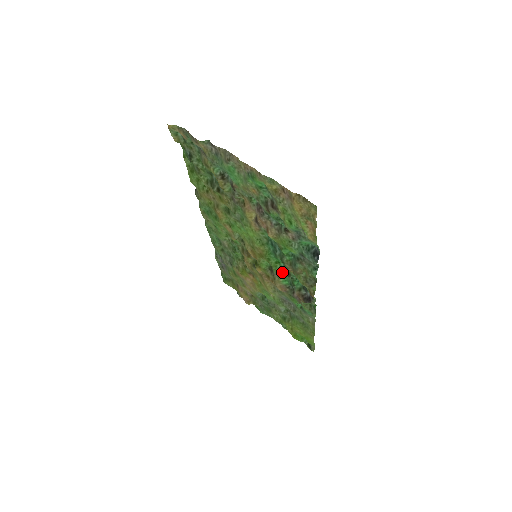
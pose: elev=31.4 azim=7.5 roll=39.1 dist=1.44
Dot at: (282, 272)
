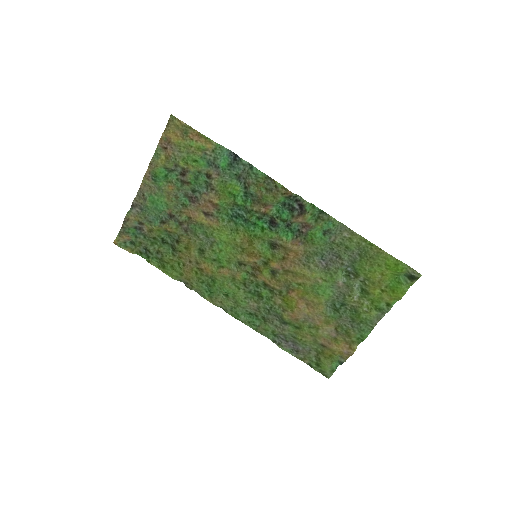
Dot at: (272, 229)
